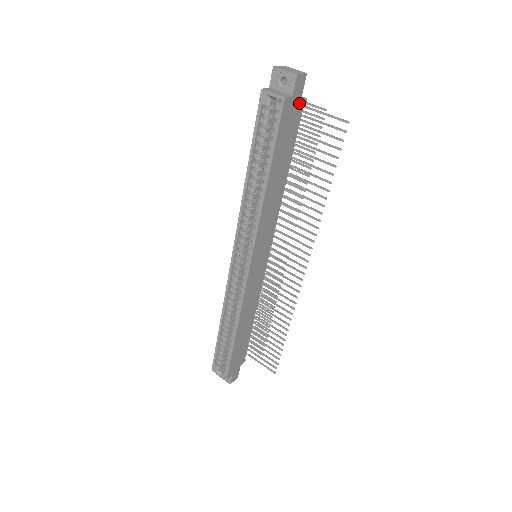
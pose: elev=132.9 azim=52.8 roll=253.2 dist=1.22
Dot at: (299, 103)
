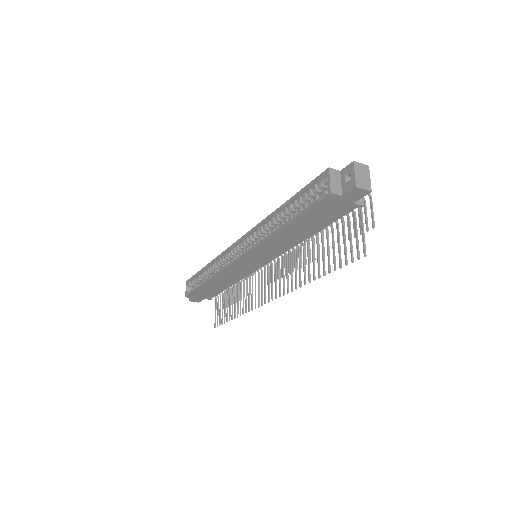
Dot at: (350, 204)
